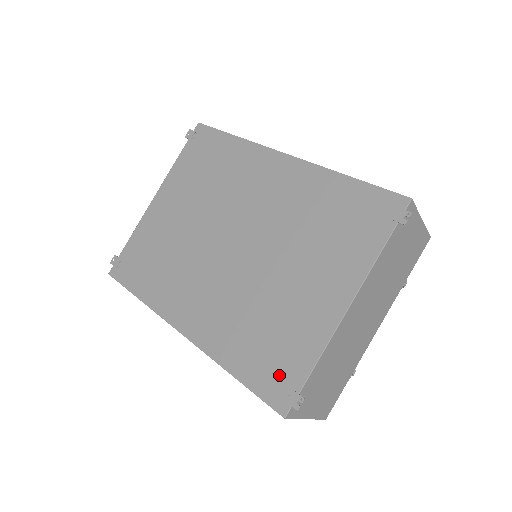
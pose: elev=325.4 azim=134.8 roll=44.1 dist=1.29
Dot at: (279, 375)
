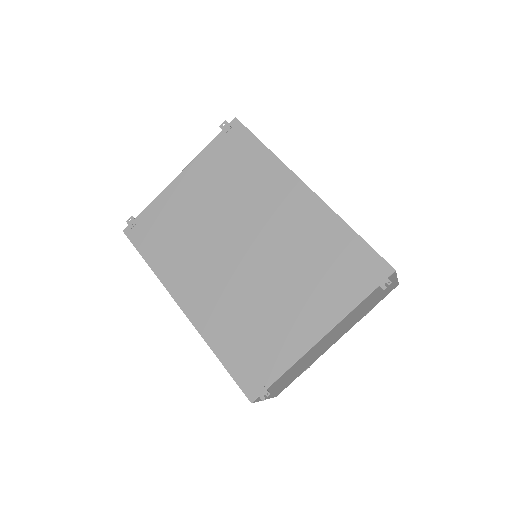
Dot at: (255, 370)
